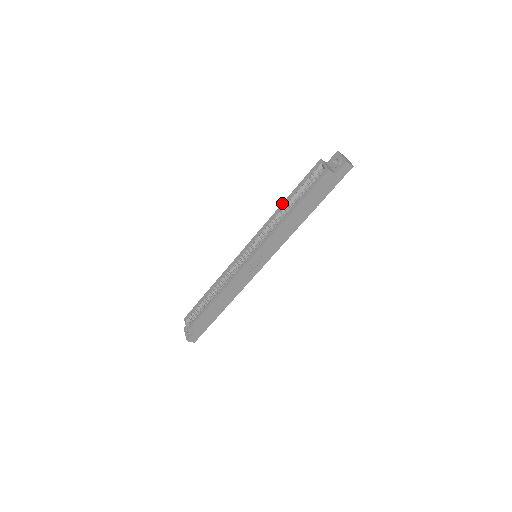
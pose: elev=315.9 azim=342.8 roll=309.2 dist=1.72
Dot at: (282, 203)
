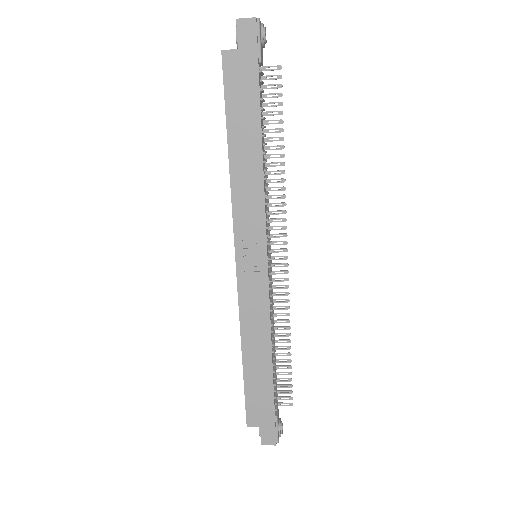
Dot at: occluded
